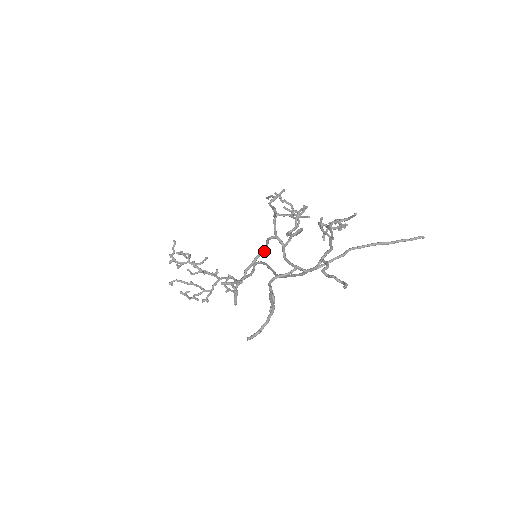
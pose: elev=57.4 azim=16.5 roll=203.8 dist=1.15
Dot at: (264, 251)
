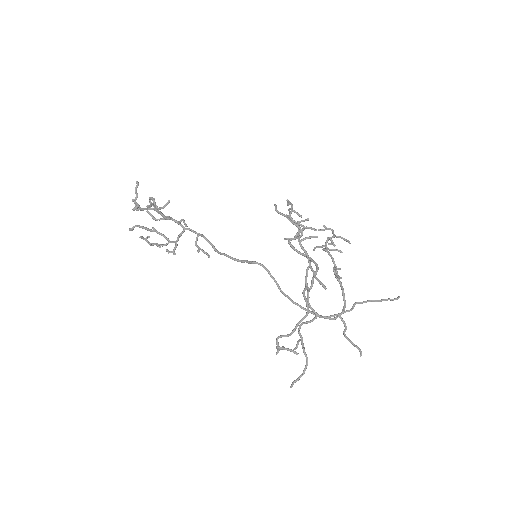
Dot at: (307, 315)
